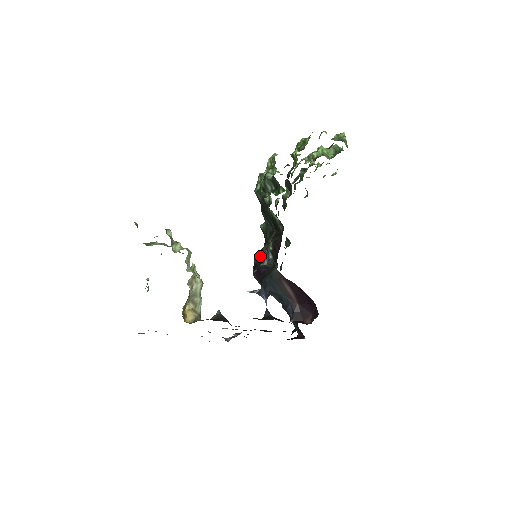
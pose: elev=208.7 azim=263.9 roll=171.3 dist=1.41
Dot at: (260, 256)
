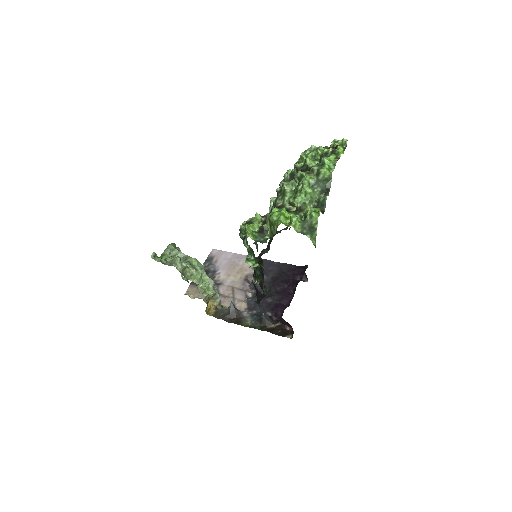
Dot at: occluded
